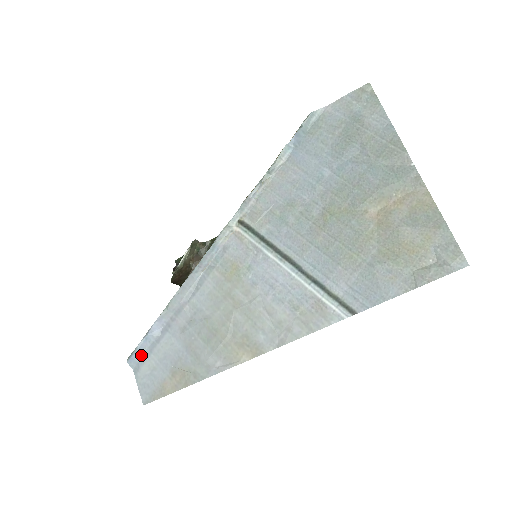
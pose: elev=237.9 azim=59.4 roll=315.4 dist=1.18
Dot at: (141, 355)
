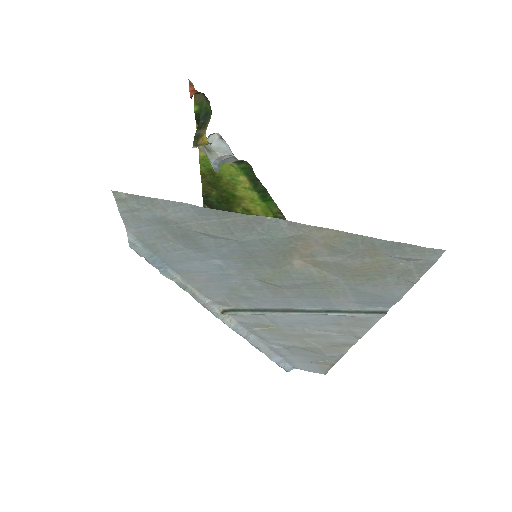
Dot at: (289, 366)
